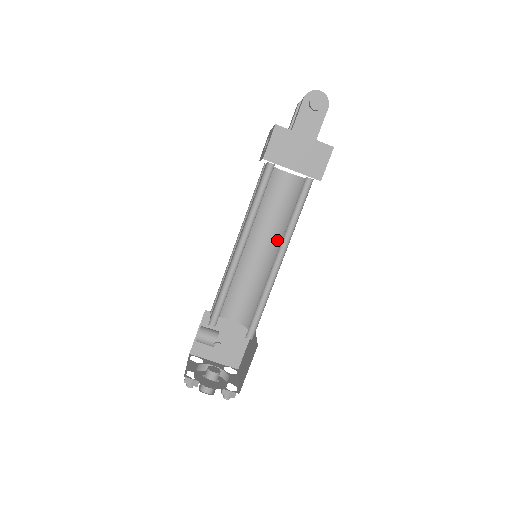
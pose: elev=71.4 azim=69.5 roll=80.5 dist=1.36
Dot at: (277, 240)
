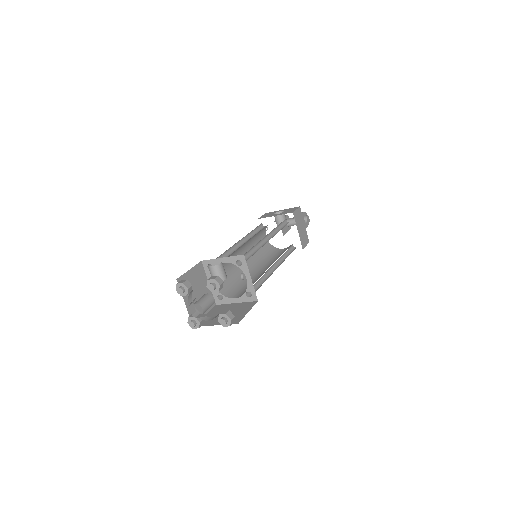
Dot at: (256, 263)
